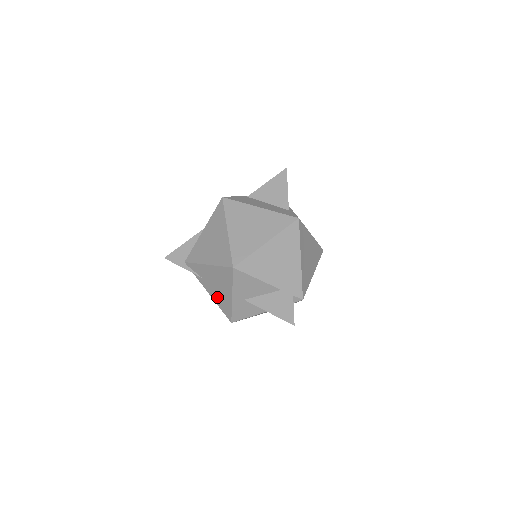
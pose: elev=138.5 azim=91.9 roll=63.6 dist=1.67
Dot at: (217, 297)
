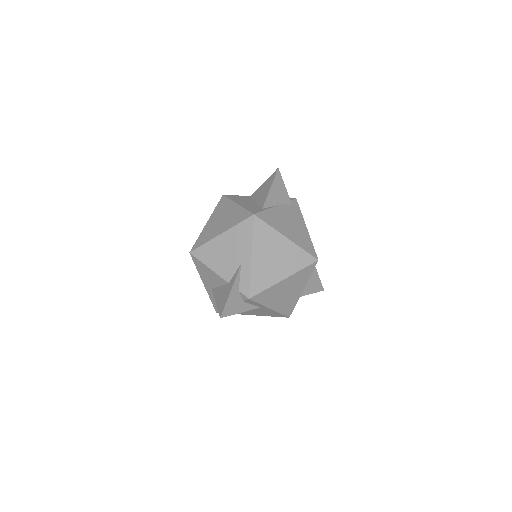
Dot at: occluded
